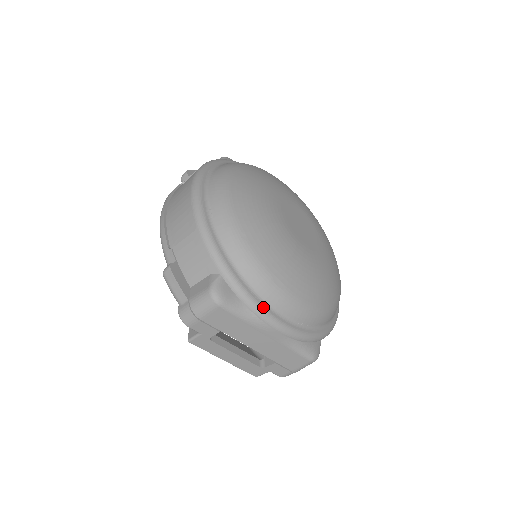
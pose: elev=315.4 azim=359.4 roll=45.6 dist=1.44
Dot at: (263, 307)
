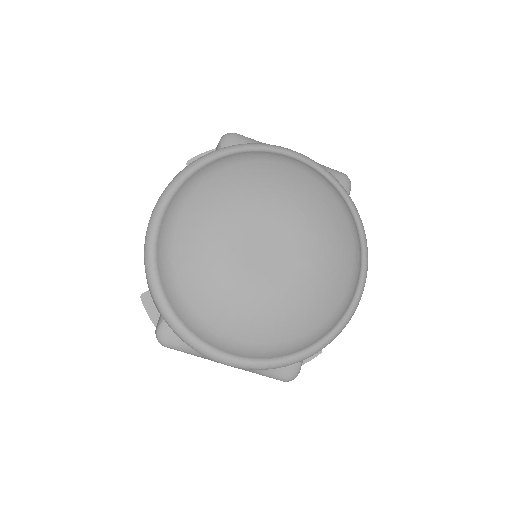
Dot at: (205, 350)
